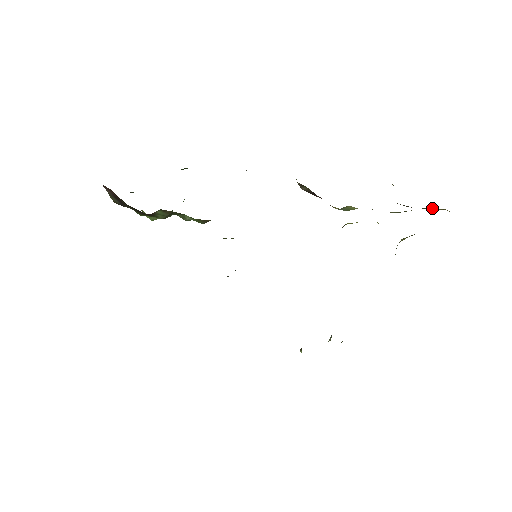
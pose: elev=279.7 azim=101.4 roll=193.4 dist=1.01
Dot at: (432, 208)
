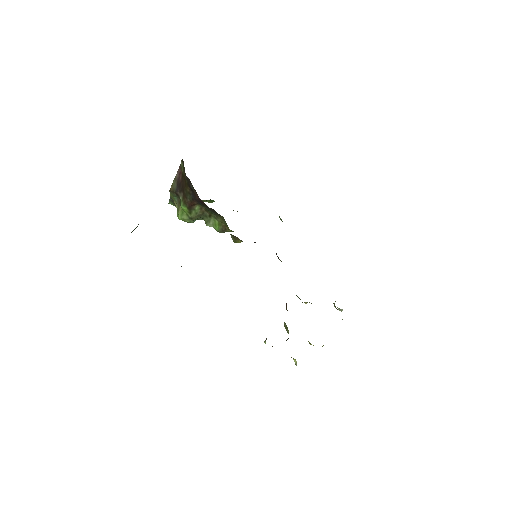
Dot at: occluded
